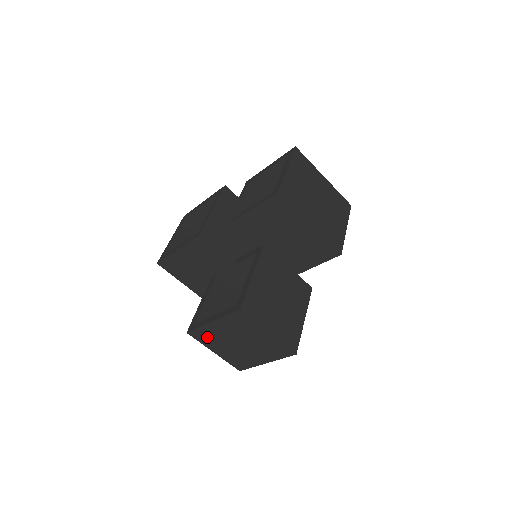
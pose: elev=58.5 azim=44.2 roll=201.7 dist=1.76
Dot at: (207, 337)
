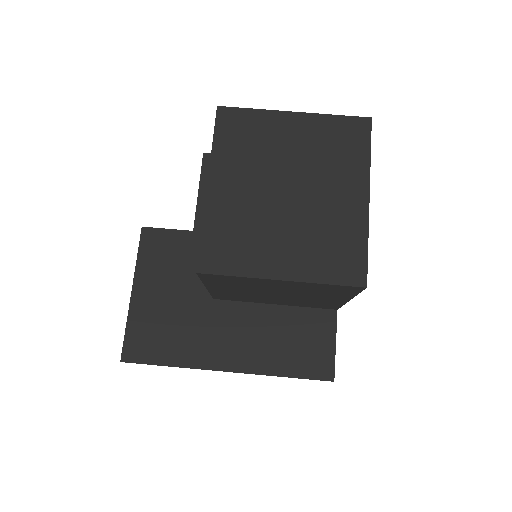
Dot at: (234, 242)
